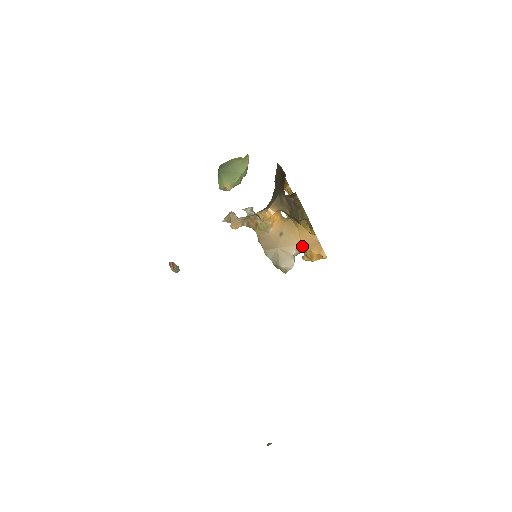
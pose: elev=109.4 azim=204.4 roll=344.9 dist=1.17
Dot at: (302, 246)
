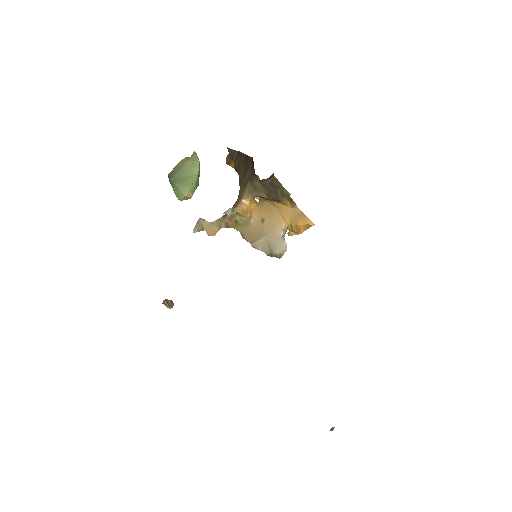
Dot at: (287, 223)
